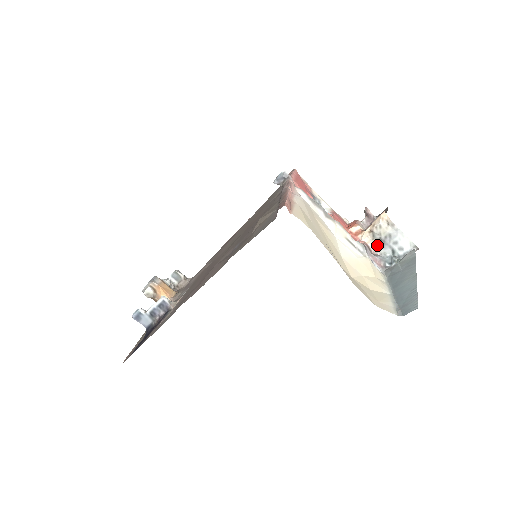
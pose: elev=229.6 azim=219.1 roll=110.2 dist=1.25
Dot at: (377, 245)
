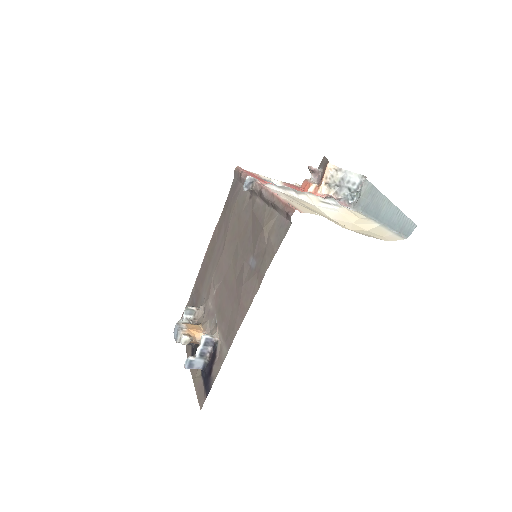
Dot at: (336, 191)
